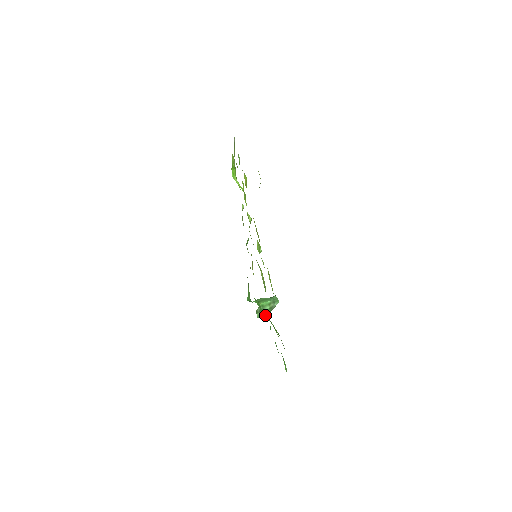
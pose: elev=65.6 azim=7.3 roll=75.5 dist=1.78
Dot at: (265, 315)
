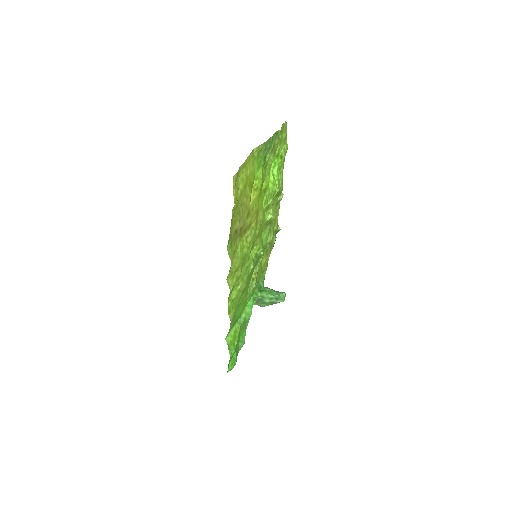
Dot at: (262, 306)
